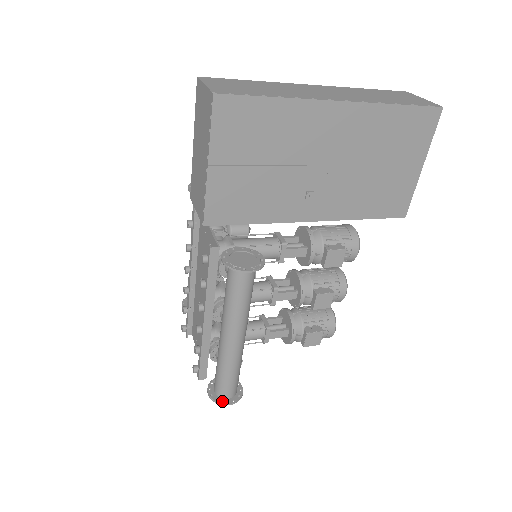
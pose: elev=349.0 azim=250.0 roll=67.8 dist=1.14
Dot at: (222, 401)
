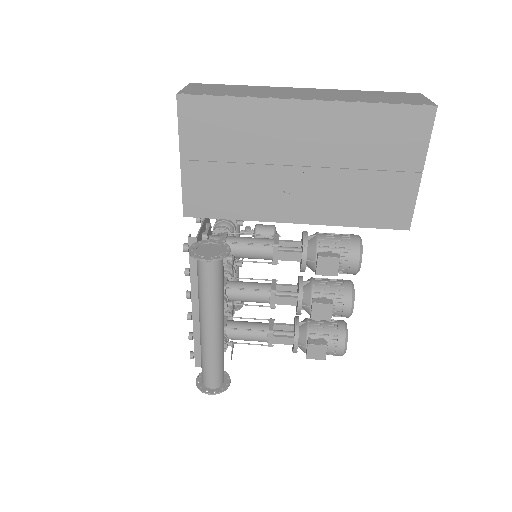
Dot at: (204, 389)
